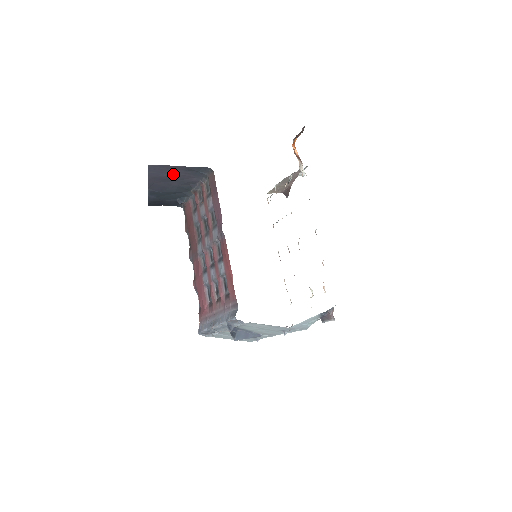
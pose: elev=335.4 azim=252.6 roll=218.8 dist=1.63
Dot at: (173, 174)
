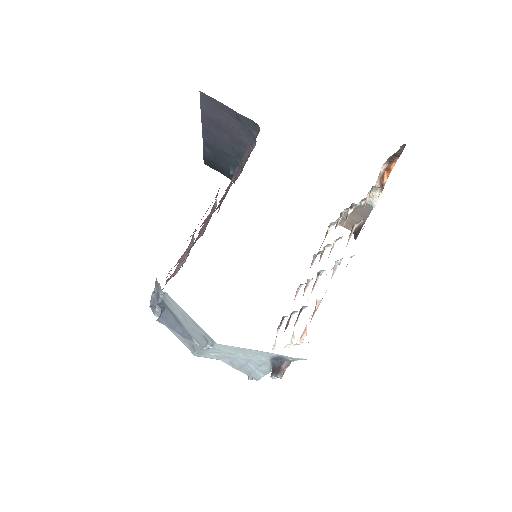
Dot at: (224, 120)
